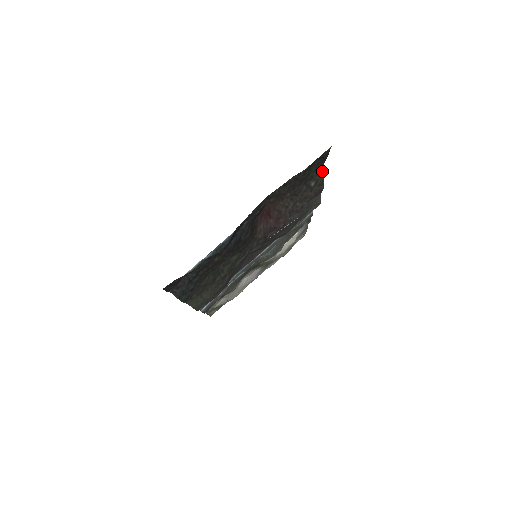
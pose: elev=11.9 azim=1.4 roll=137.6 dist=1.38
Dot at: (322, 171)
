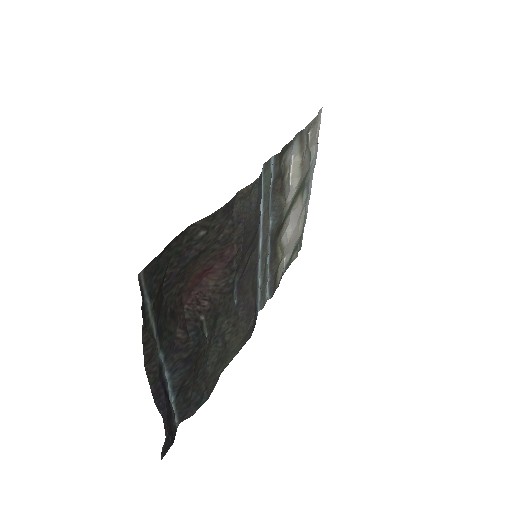
Dot at: (191, 224)
